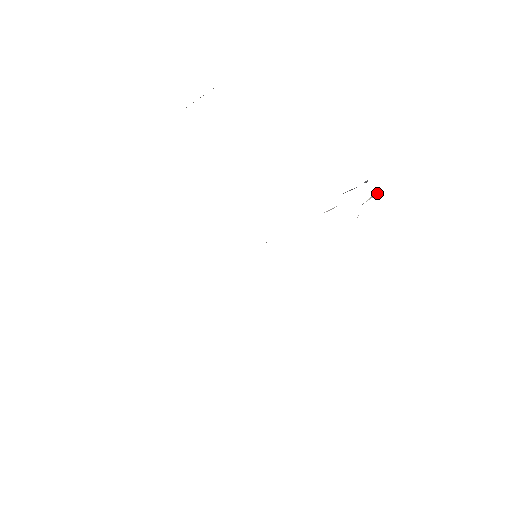
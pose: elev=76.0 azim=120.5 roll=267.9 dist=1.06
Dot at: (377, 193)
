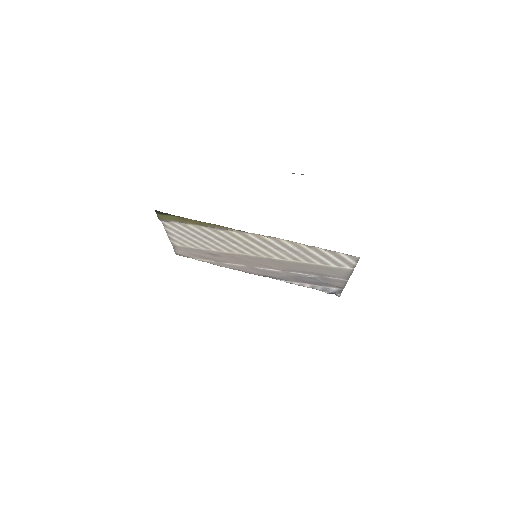
Dot at: (341, 269)
